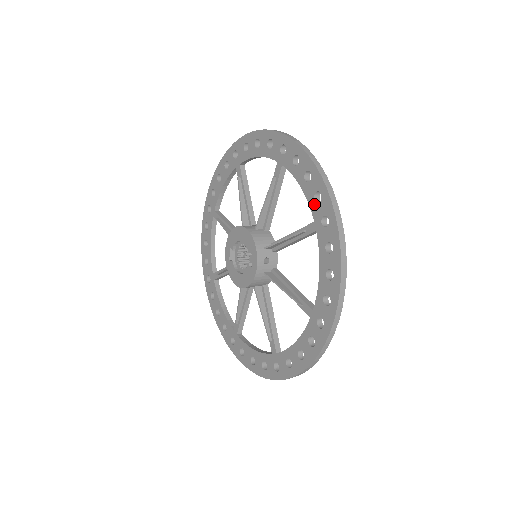
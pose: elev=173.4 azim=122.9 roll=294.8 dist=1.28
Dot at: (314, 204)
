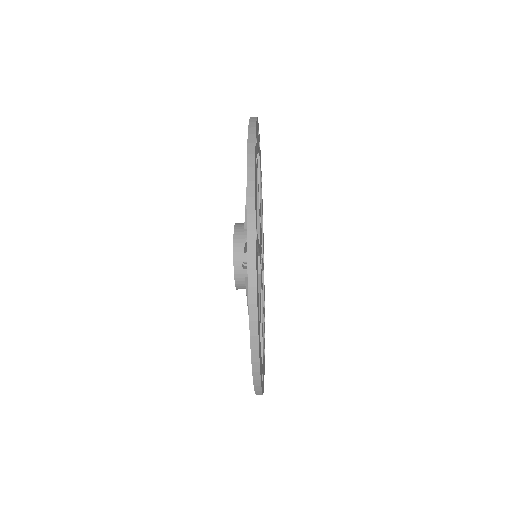
Dot at: occluded
